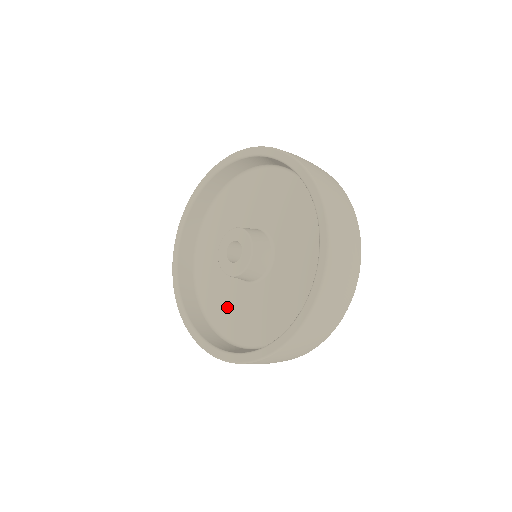
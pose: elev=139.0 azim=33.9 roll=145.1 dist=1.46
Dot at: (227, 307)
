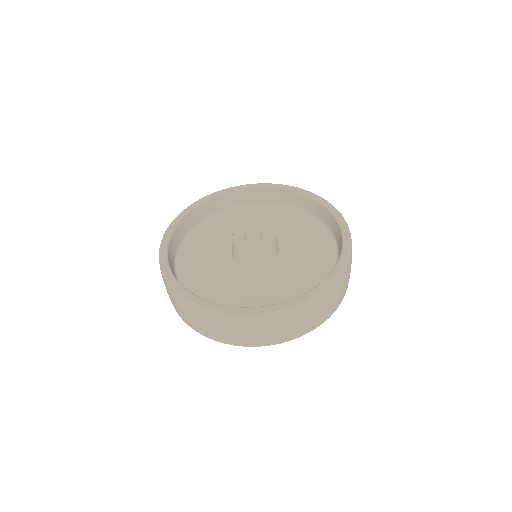
Dot at: (252, 295)
